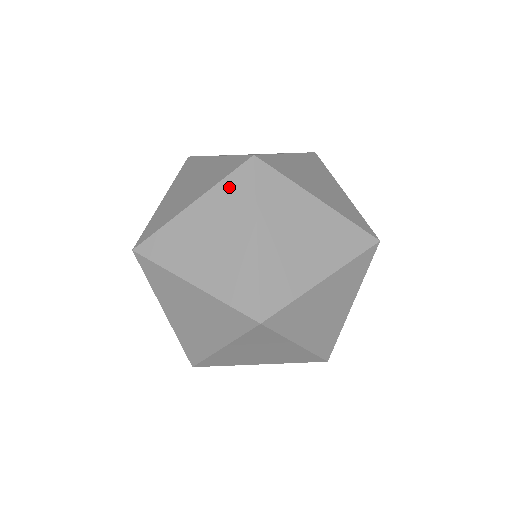
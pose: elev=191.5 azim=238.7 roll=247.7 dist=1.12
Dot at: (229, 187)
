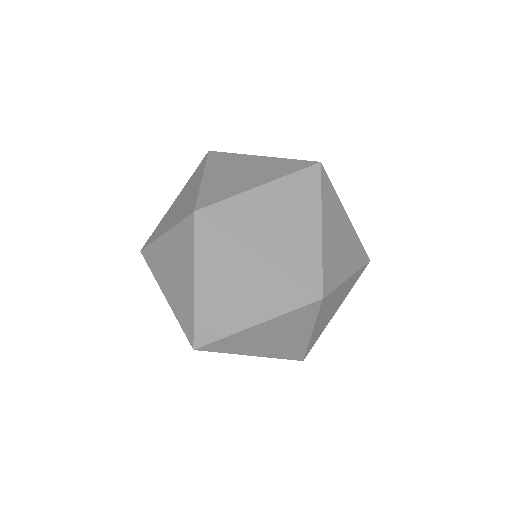
Dot at: (299, 181)
